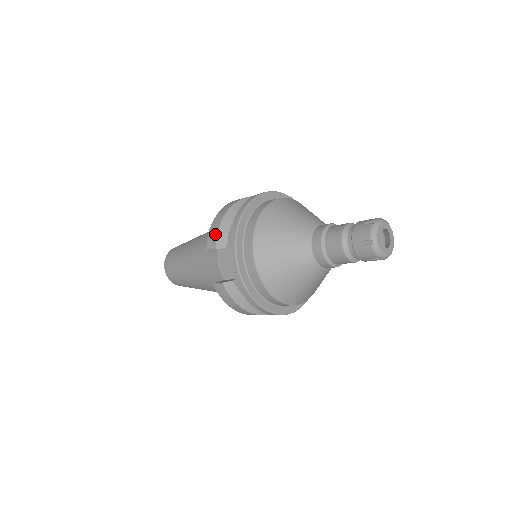
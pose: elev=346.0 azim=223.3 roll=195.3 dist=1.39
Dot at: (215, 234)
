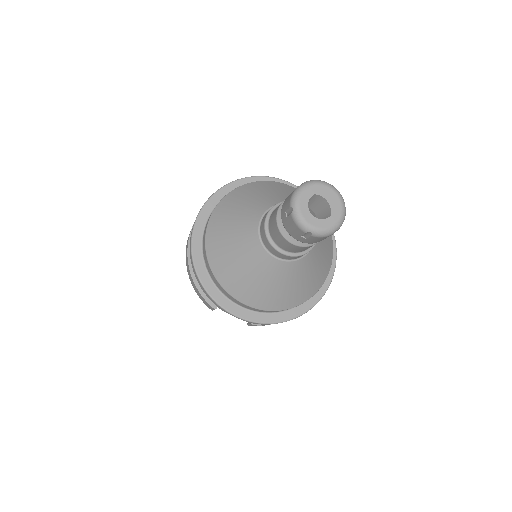
Dot at: (202, 298)
